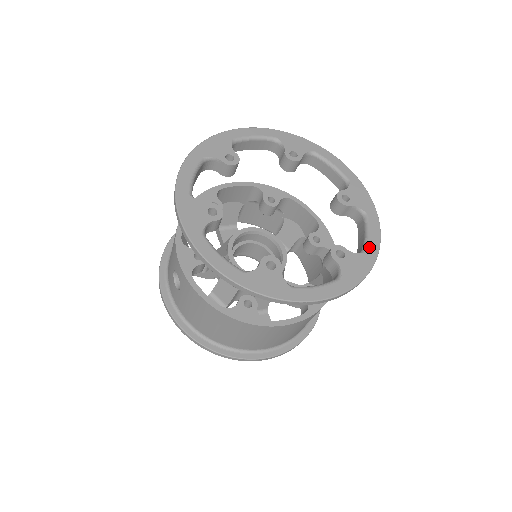
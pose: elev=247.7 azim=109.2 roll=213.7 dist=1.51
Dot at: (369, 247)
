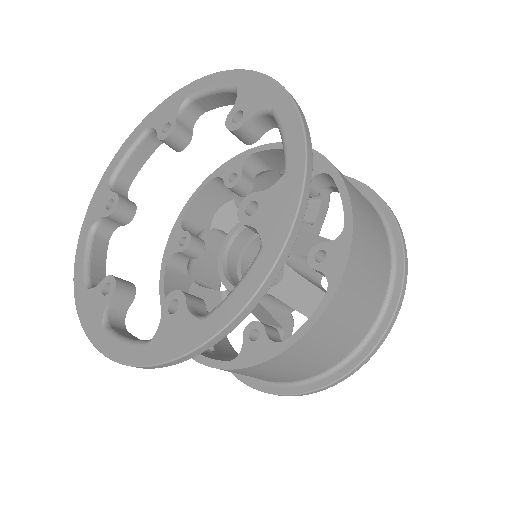
Dot at: (289, 156)
